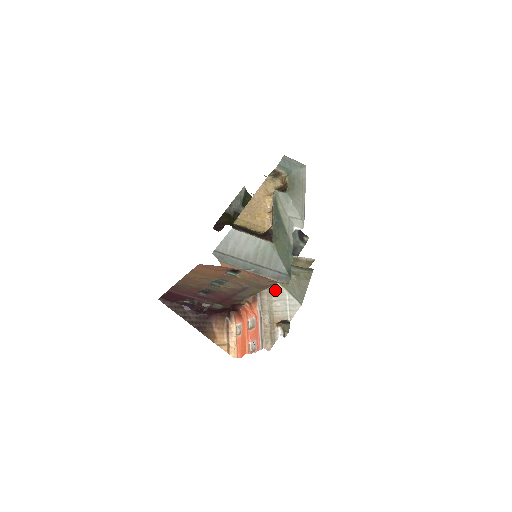
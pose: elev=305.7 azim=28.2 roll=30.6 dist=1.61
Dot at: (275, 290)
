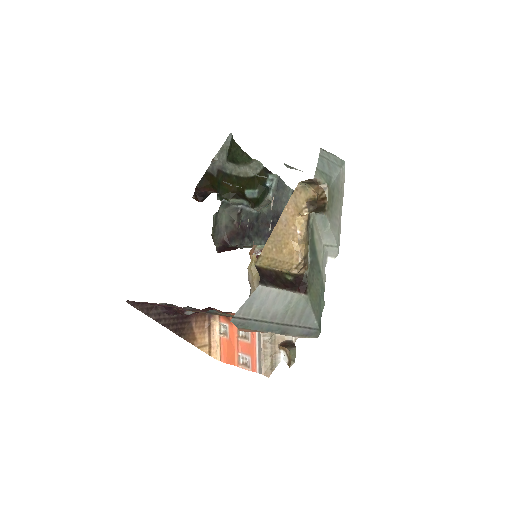
Dot at: occluded
